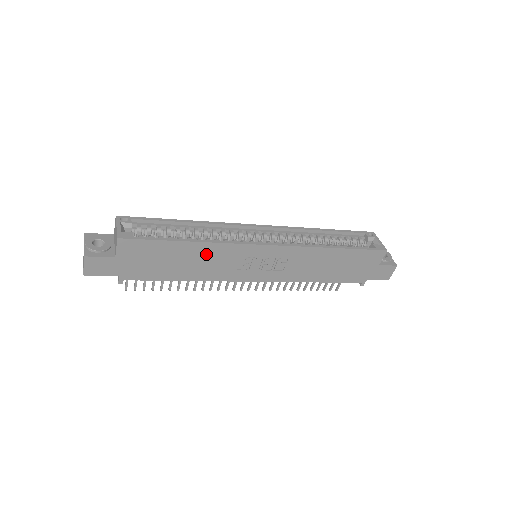
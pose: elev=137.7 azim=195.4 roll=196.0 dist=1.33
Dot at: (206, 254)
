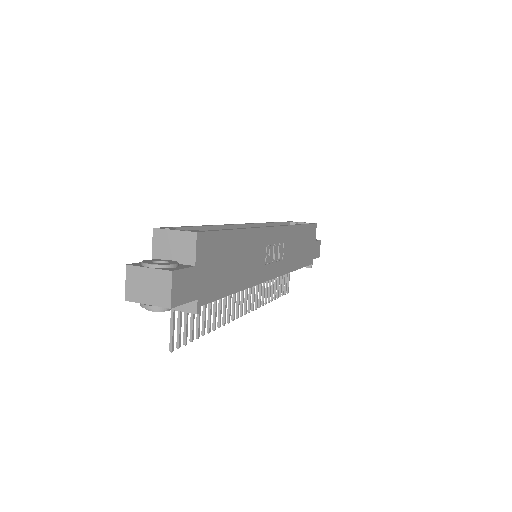
Dot at: (248, 246)
